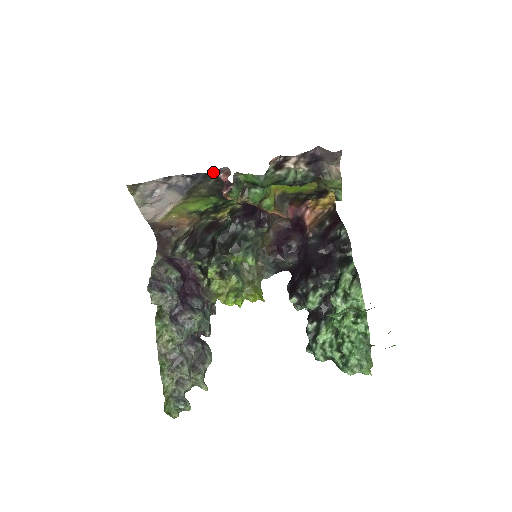
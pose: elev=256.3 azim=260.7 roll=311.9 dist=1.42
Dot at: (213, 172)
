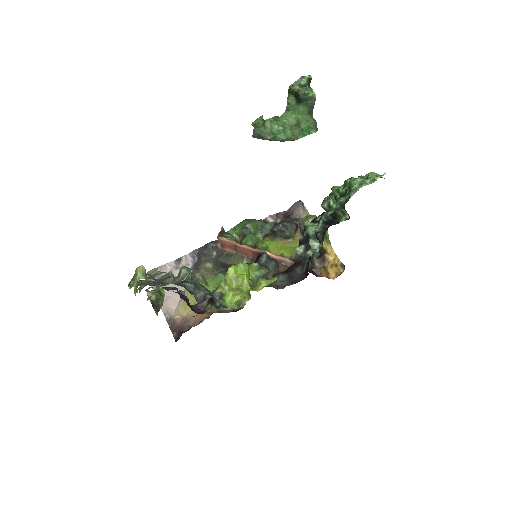
Dot at: (211, 242)
